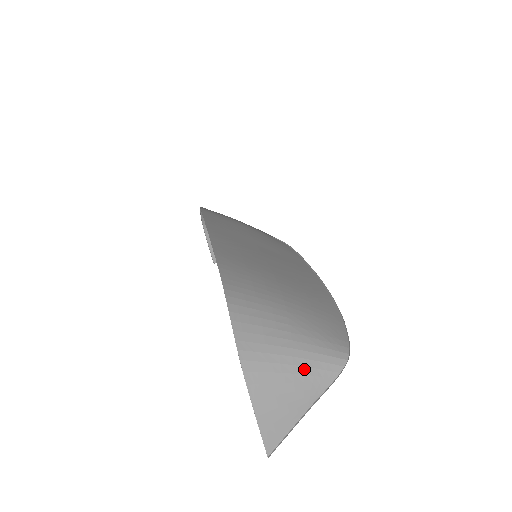
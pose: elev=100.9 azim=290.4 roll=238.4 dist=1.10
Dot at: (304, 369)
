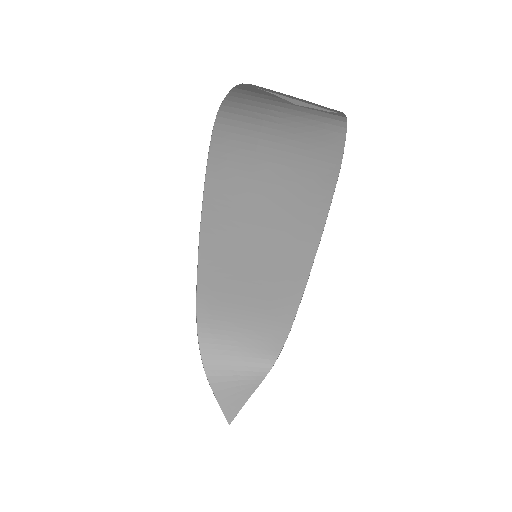
Dot at: occluded
